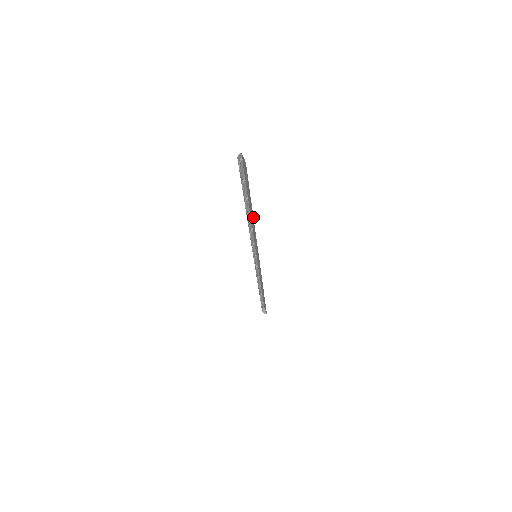
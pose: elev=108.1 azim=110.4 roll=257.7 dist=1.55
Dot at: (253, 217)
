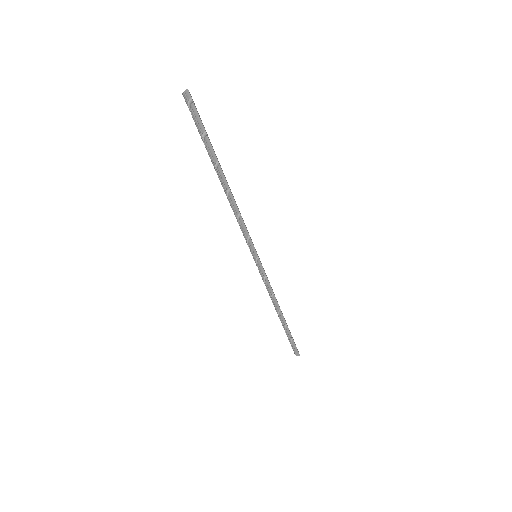
Dot at: occluded
